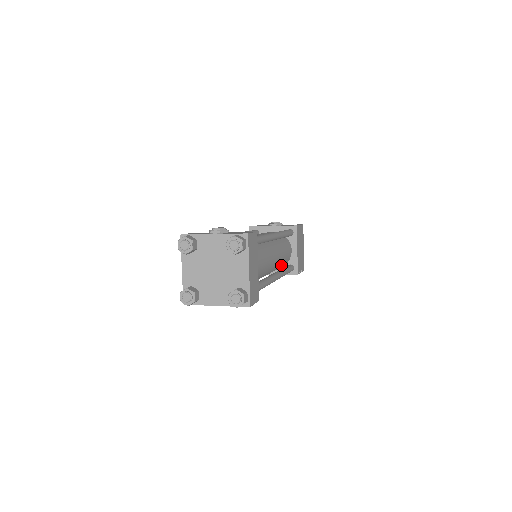
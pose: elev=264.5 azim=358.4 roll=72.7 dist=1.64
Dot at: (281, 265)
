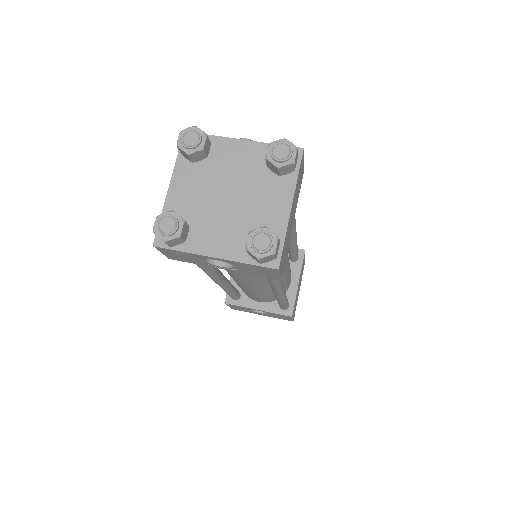
Dot at: occluded
